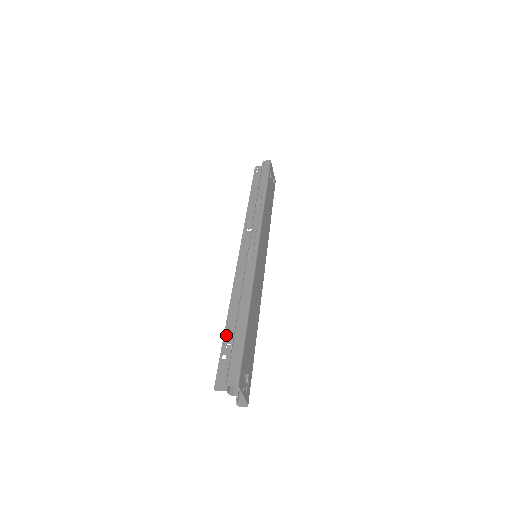
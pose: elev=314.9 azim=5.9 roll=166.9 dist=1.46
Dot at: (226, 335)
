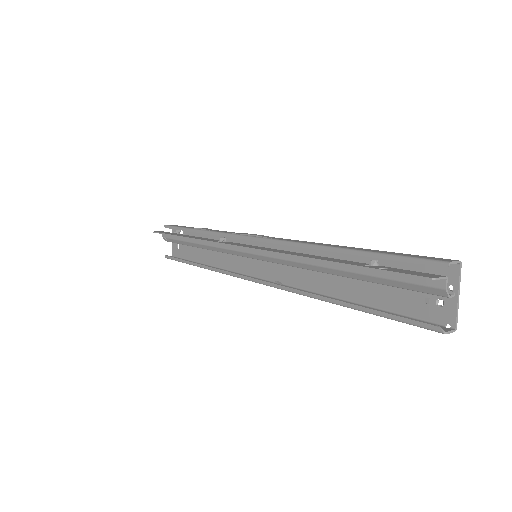
Dot at: (349, 263)
